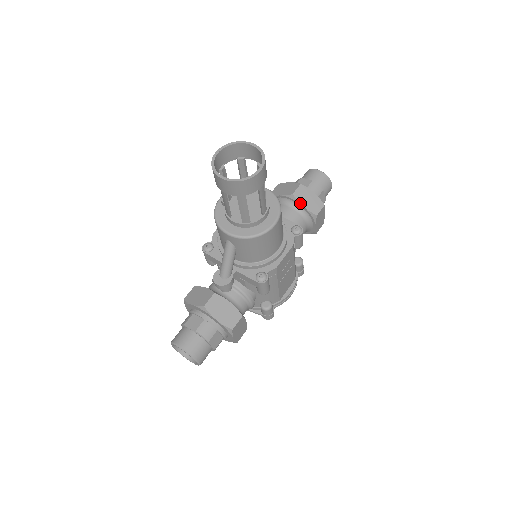
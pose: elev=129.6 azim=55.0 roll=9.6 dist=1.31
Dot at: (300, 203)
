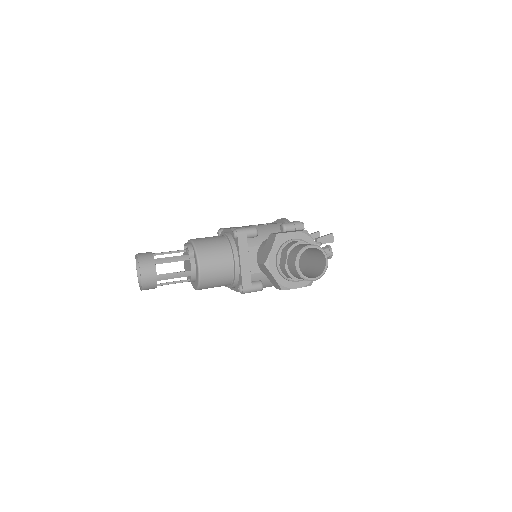
Dot at: (264, 272)
